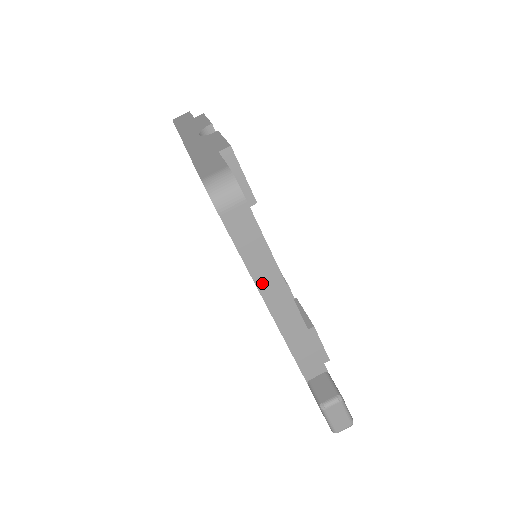
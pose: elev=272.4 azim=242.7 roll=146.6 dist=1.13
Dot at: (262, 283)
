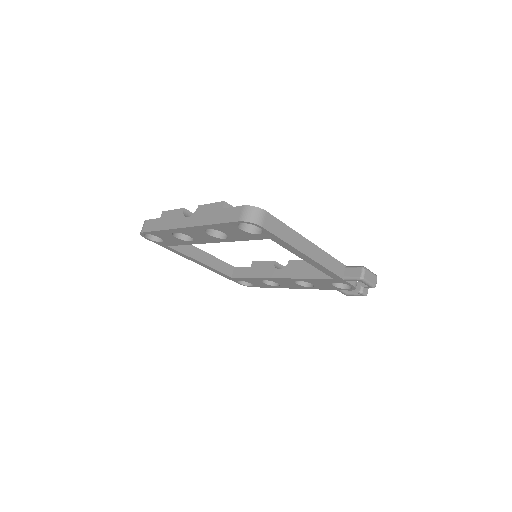
Dot at: (296, 245)
